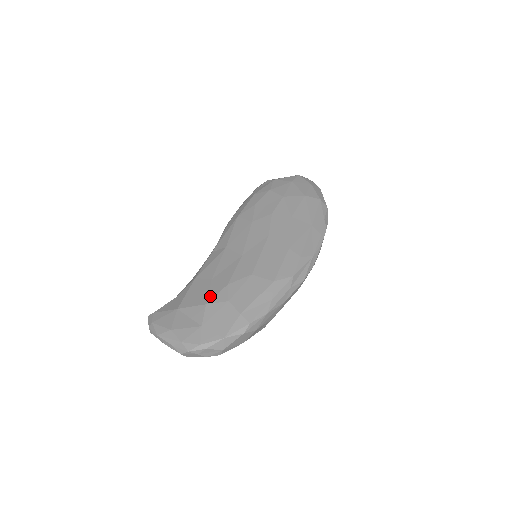
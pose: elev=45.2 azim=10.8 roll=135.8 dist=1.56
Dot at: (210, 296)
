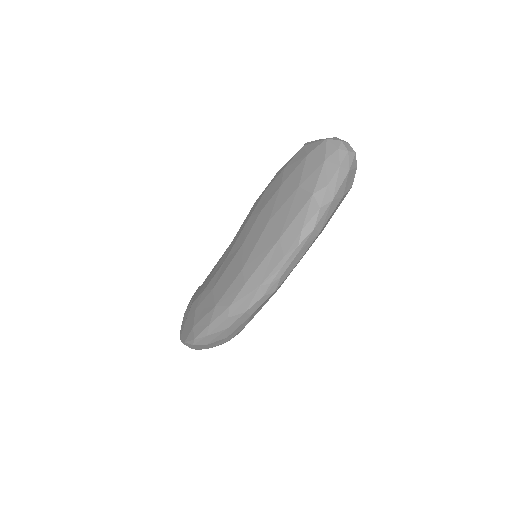
Dot at: (197, 296)
